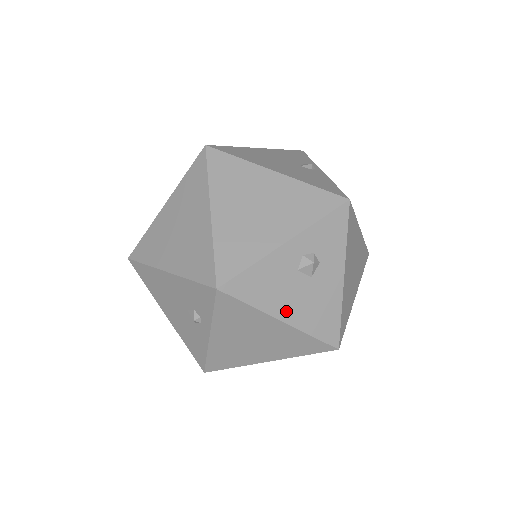
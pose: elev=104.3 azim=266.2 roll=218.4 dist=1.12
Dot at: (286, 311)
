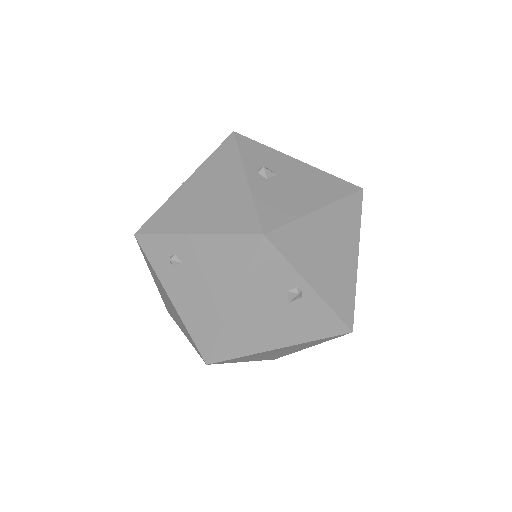
Dot at: occluded
